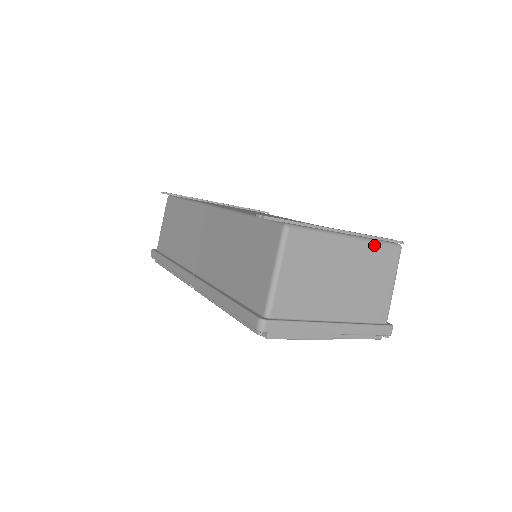
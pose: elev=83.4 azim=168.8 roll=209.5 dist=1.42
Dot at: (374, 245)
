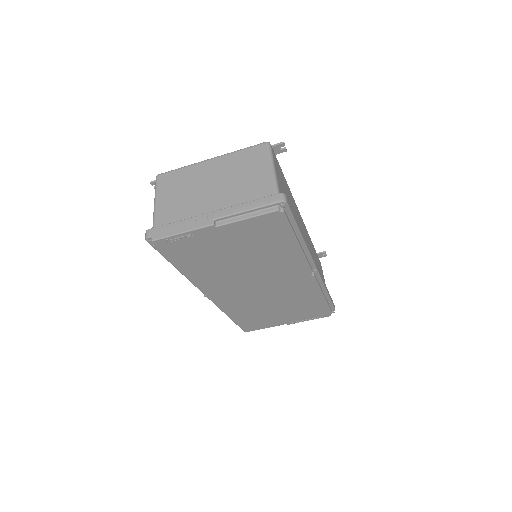
Dot at: (236, 153)
